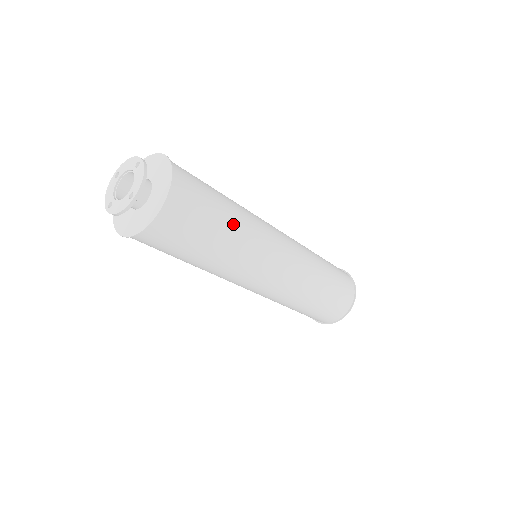
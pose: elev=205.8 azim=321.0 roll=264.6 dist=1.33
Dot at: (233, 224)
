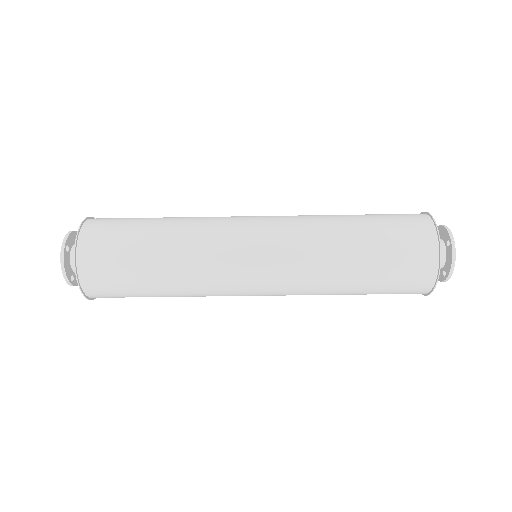
Dot at: (165, 276)
